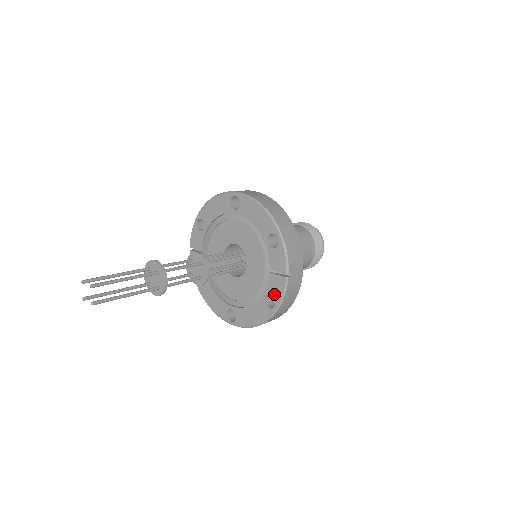
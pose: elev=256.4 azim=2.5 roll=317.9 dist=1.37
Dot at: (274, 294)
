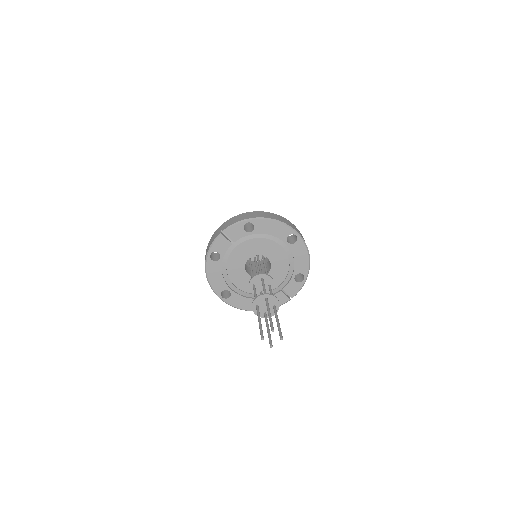
Dot at: occluded
